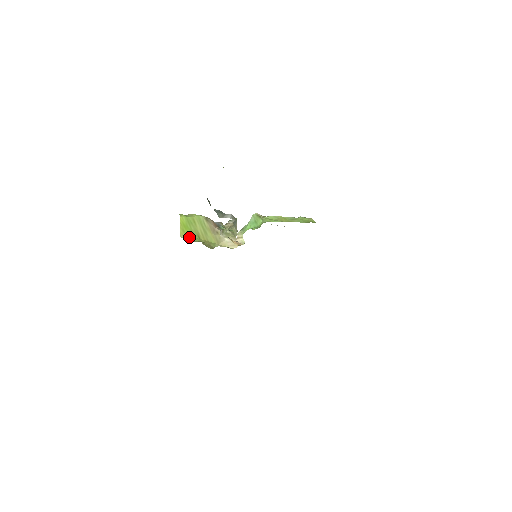
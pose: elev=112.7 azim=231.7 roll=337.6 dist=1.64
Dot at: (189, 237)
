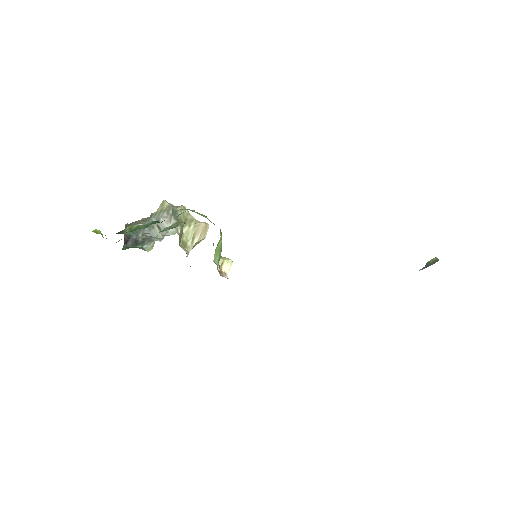
Dot at: occluded
